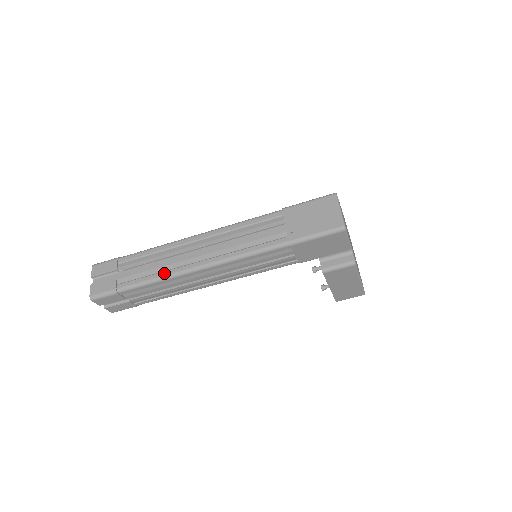
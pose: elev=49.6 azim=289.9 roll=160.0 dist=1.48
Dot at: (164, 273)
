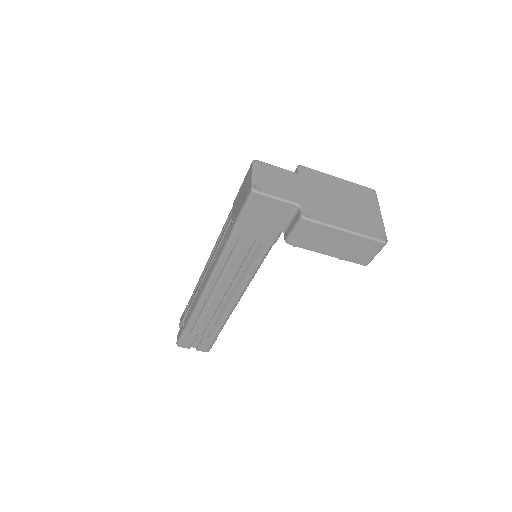
Dot at: (195, 304)
